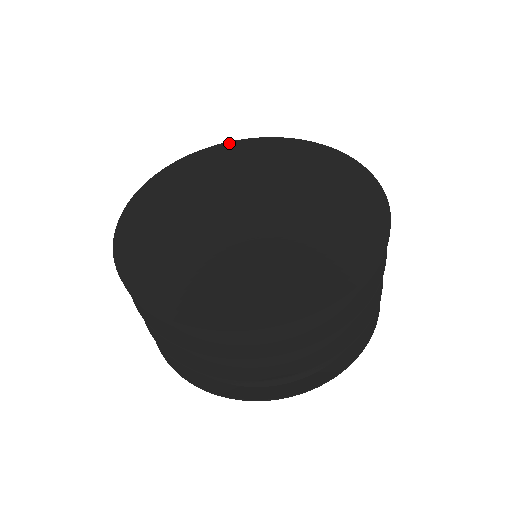
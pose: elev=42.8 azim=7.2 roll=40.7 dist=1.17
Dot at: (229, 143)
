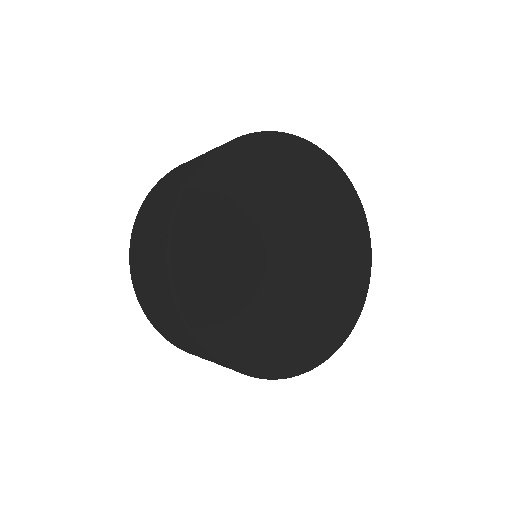
Dot at: (345, 178)
